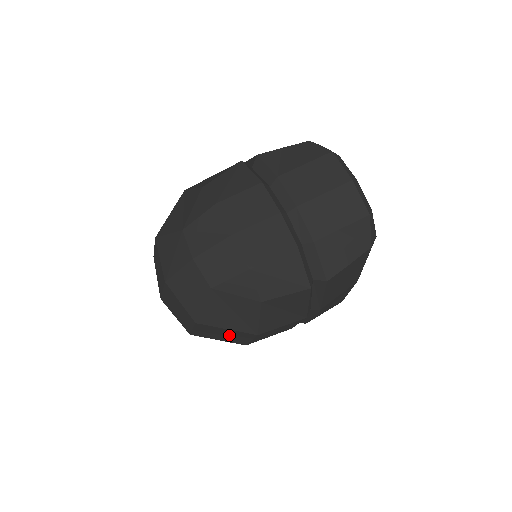
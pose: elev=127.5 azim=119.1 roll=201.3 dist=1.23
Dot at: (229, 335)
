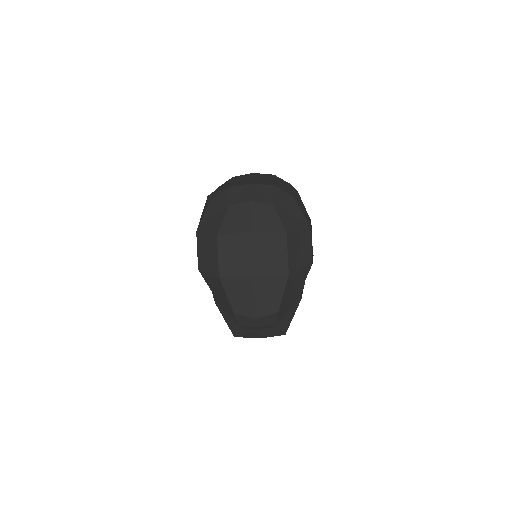
Dot at: (302, 245)
